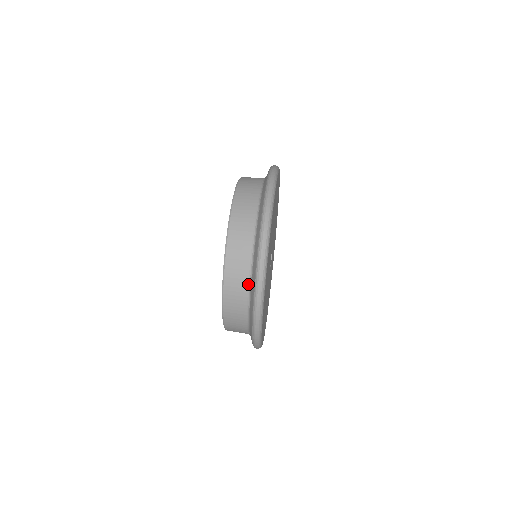
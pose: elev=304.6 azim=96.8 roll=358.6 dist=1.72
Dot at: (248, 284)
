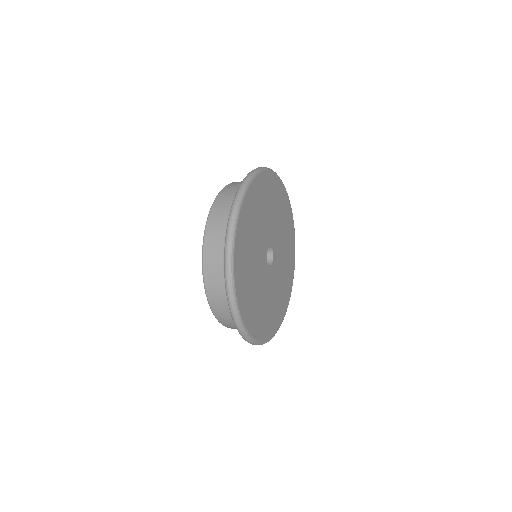
Dot at: occluded
